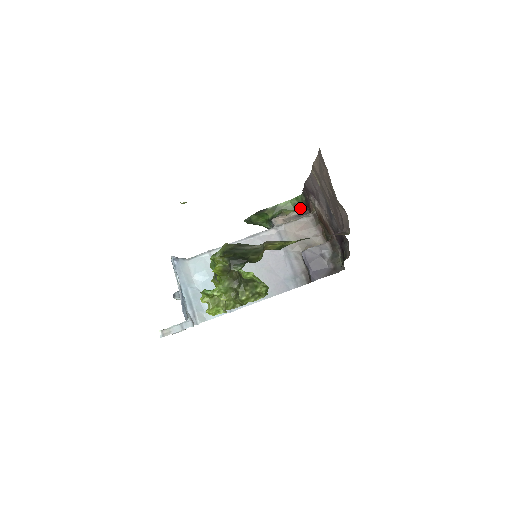
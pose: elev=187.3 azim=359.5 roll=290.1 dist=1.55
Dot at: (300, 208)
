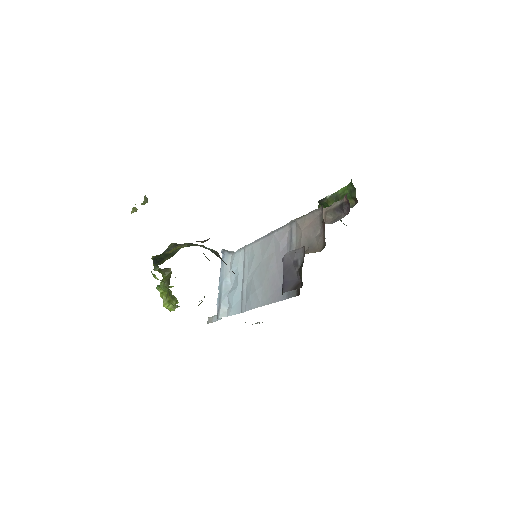
Dot at: occluded
